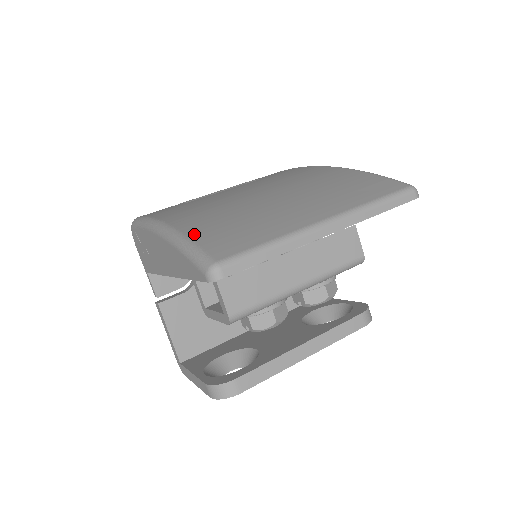
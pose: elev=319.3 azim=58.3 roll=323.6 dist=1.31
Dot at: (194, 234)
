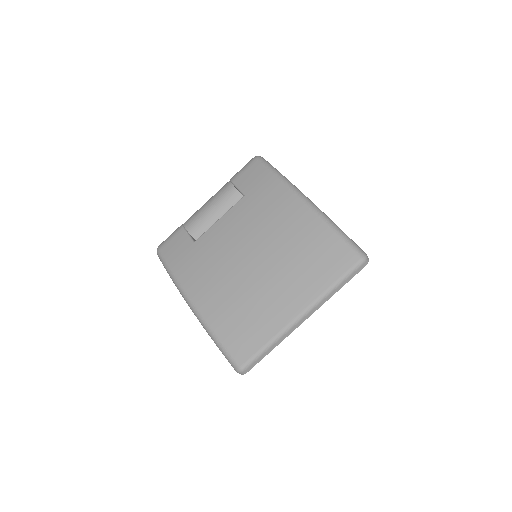
Dot at: (218, 330)
